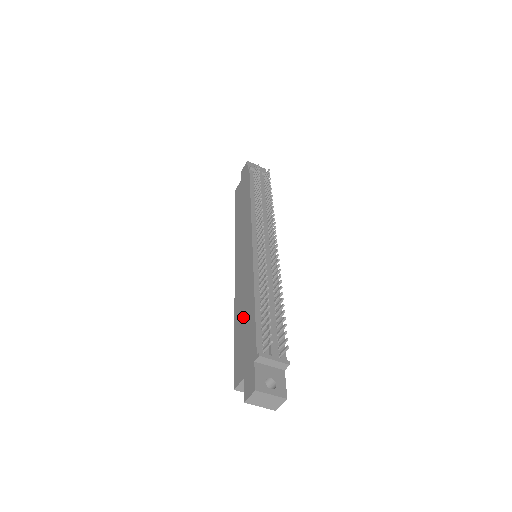
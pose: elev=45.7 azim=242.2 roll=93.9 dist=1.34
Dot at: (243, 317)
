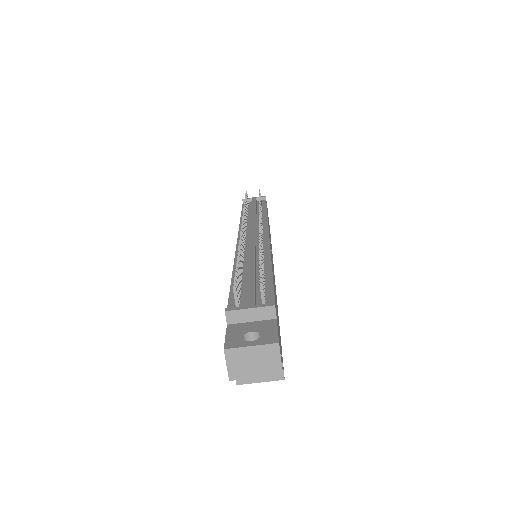
Dot at: occluded
